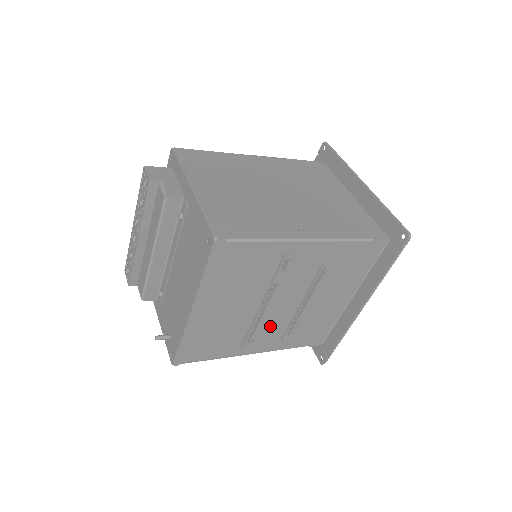
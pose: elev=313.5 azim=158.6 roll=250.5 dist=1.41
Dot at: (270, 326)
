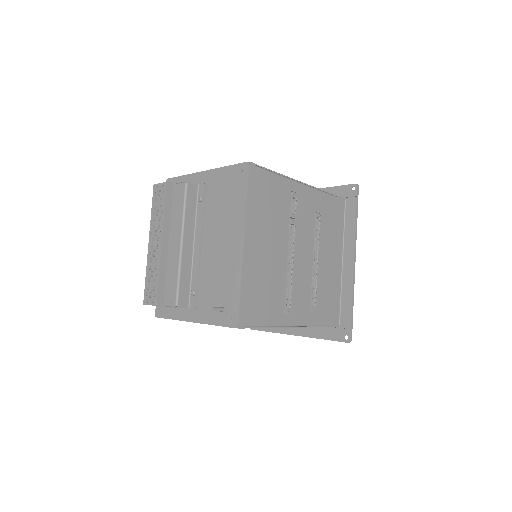
Dot at: (299, 285)
